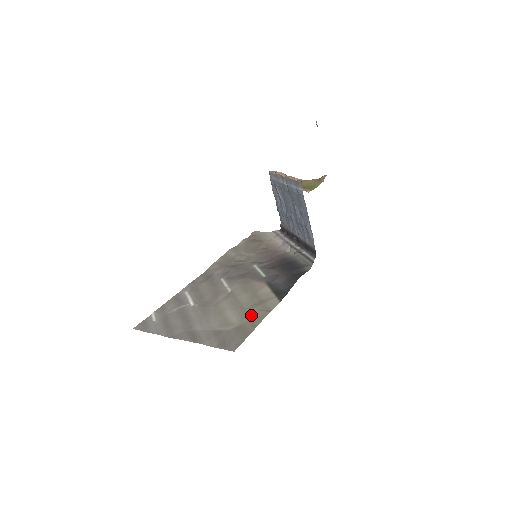
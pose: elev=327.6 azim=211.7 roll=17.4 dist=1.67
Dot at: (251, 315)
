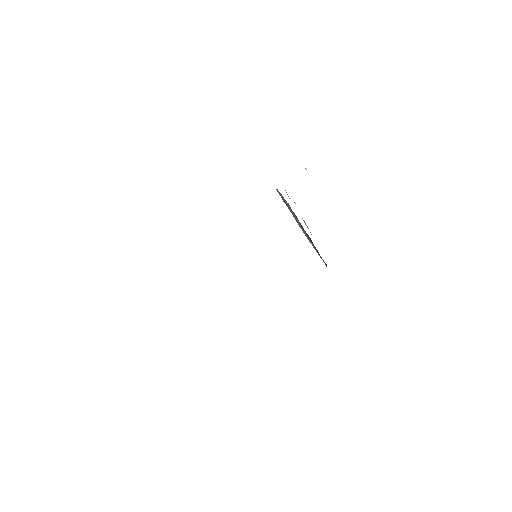
Dot at: occluded
